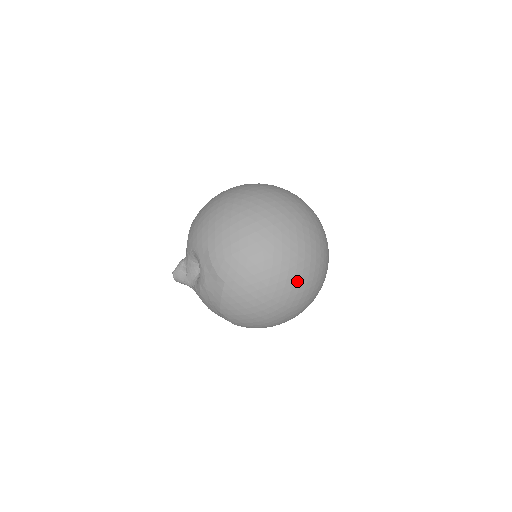
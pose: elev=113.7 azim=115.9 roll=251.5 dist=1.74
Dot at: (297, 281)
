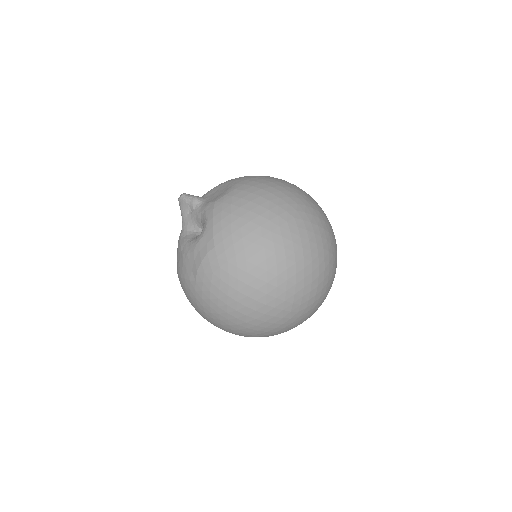
Dot at: (245, 334)
